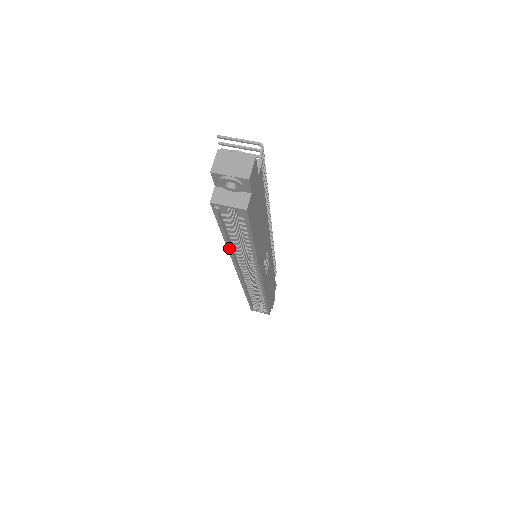
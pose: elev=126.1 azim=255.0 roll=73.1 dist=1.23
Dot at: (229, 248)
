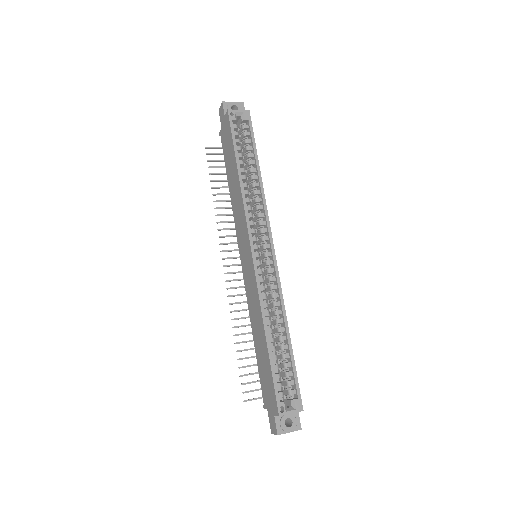
Dot at: (241, 181)
